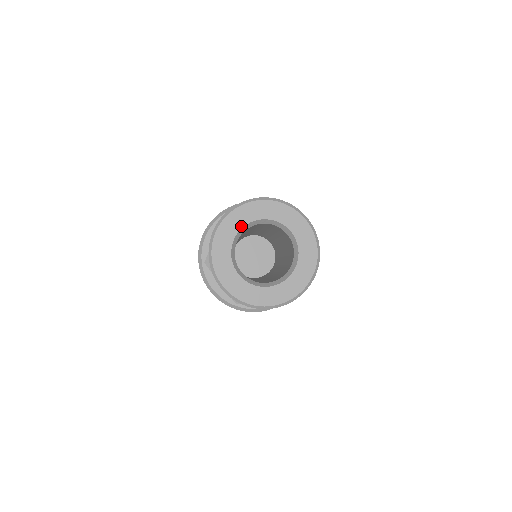
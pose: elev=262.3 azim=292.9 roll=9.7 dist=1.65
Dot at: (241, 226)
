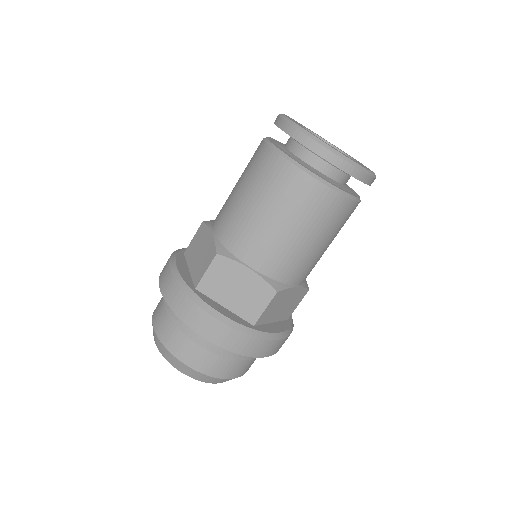
Dot at: (312, 132)
